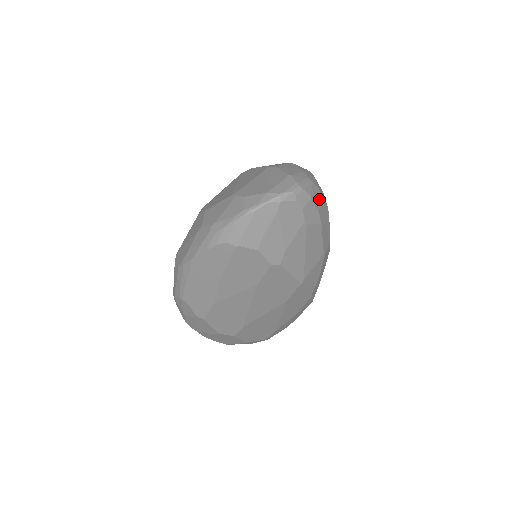
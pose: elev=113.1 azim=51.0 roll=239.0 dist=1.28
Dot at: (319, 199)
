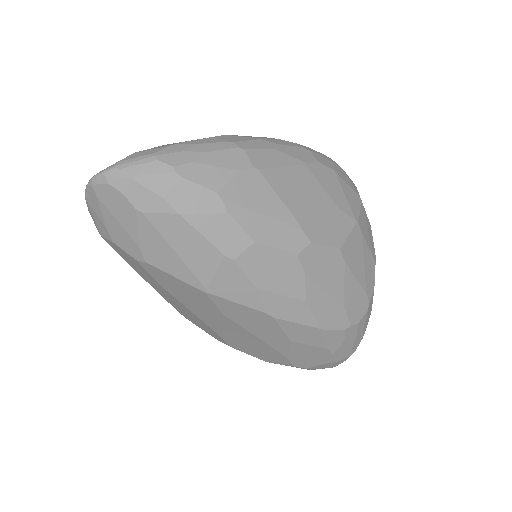
Dot at: (168, 180)
